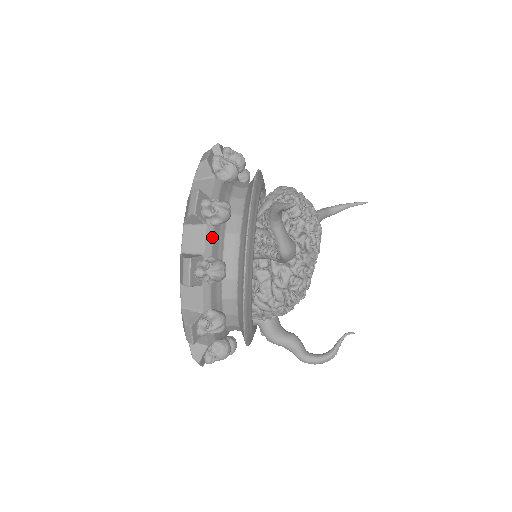
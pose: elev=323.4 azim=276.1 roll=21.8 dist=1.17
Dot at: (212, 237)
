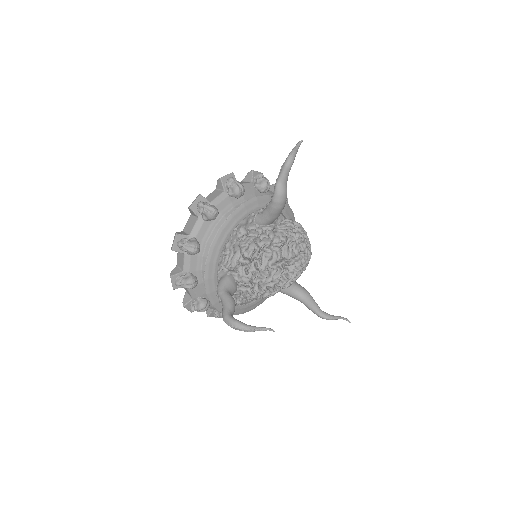
Dot at: (249, 187)
